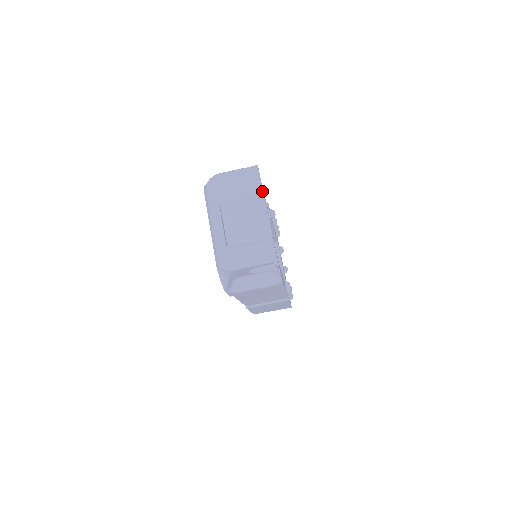
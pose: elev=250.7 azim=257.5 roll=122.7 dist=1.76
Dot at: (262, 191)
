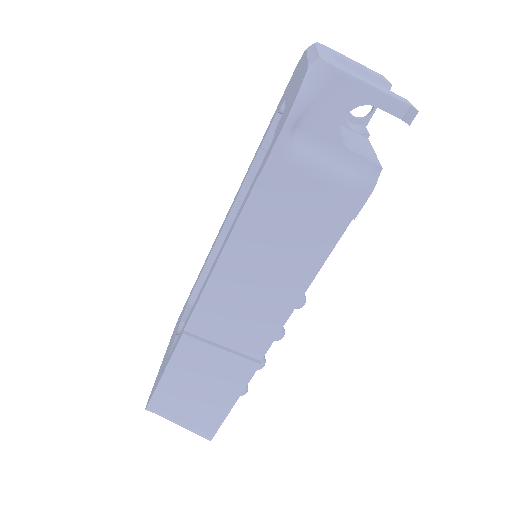
Dot at: occluded
